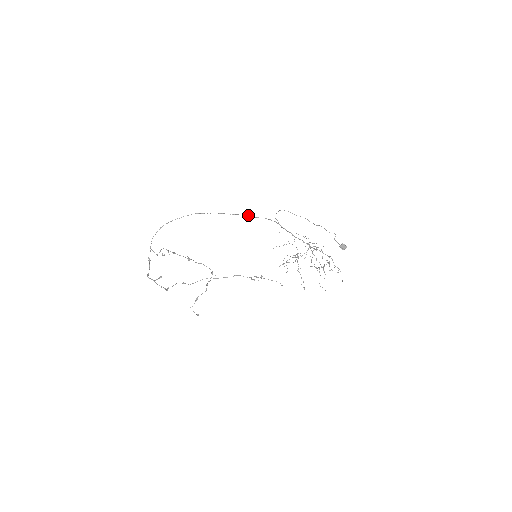
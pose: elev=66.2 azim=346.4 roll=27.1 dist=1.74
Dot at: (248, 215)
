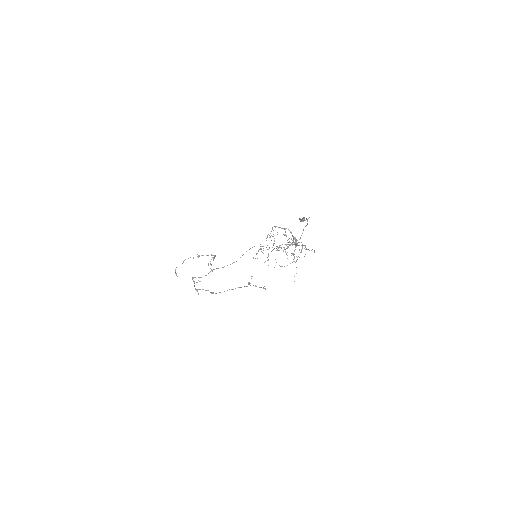
Dot at: occluded
